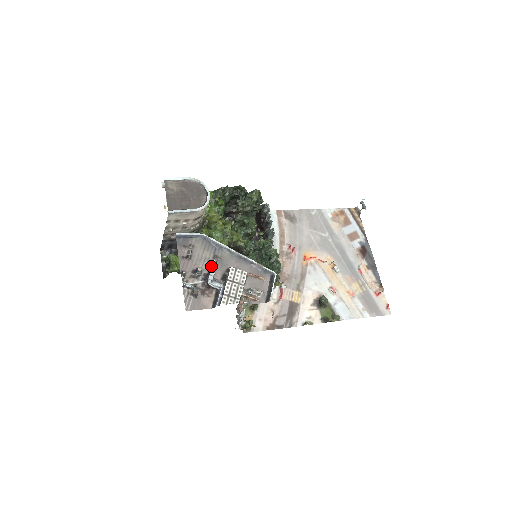
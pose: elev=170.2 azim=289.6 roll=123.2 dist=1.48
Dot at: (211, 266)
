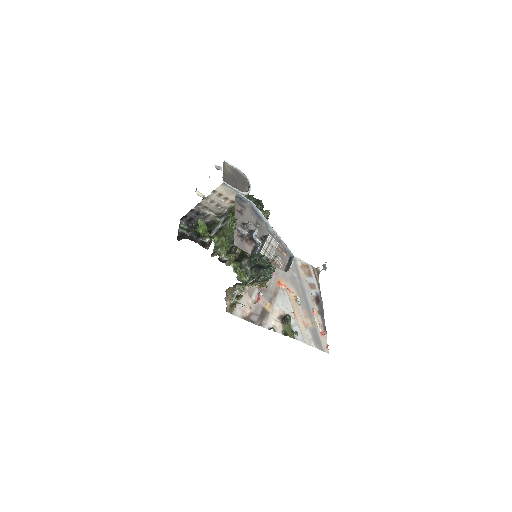
Dot at: (254, 227)
